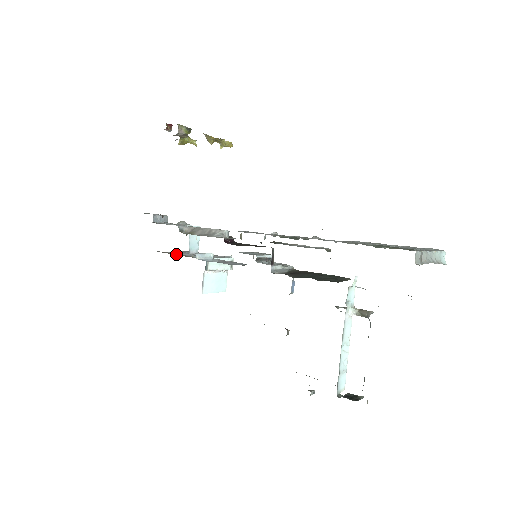
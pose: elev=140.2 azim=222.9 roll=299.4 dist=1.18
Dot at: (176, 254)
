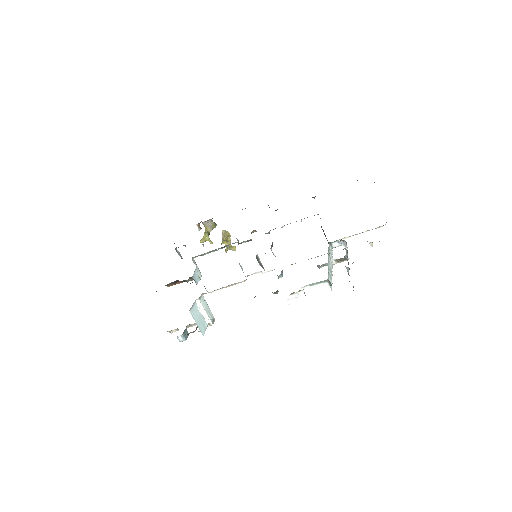
Dot at: occluded
